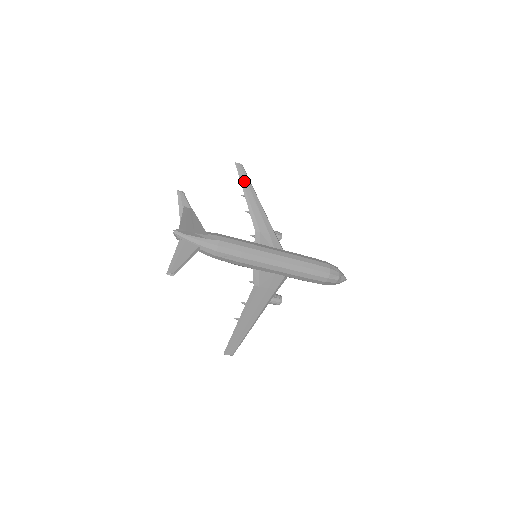
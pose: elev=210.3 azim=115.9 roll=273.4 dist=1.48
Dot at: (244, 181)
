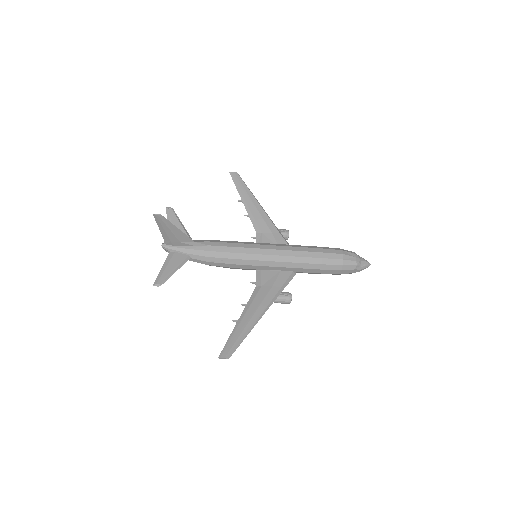
Dot at: (240, 187)
